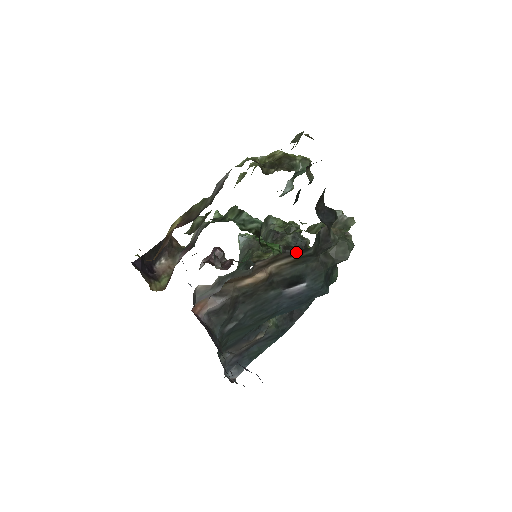
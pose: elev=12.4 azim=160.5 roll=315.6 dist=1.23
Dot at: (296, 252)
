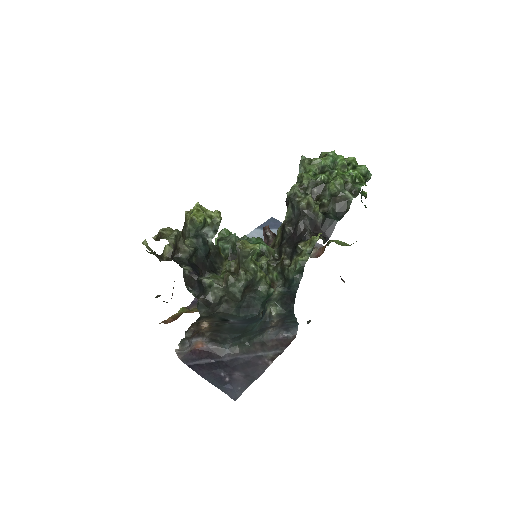
Dot at: (197, 321)
